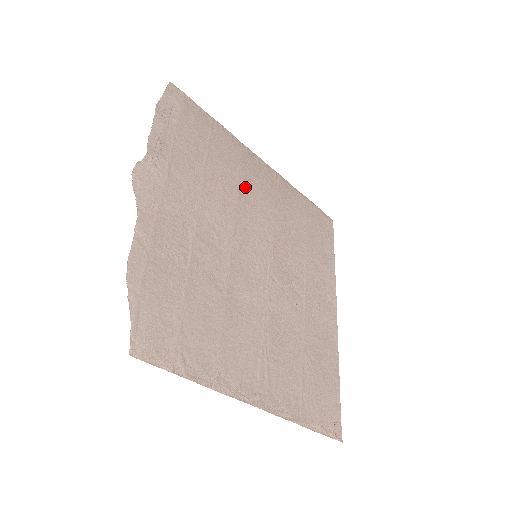
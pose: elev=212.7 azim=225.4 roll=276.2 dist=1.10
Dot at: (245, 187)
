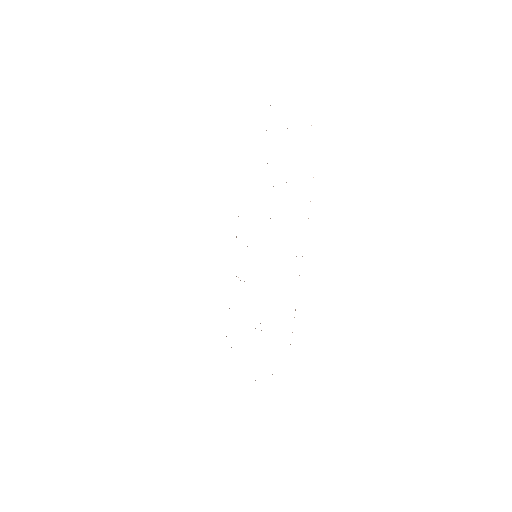
Dot at: occluded
